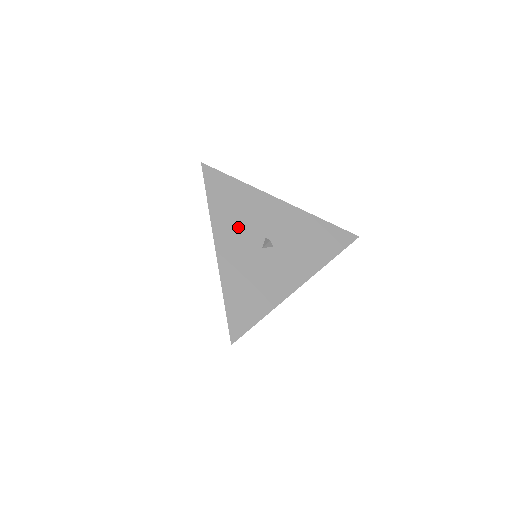
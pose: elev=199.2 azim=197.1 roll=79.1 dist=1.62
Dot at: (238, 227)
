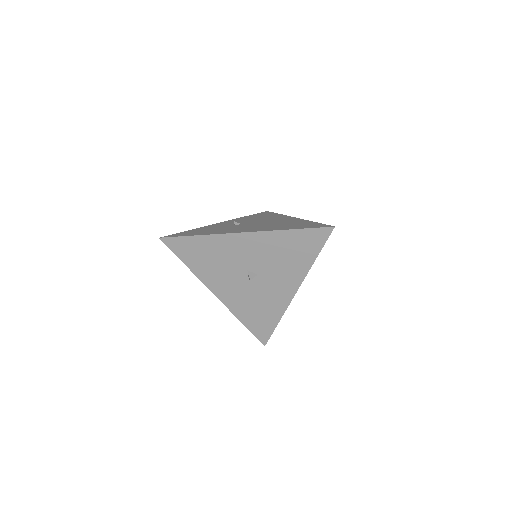
Dot at: (221, 273)
